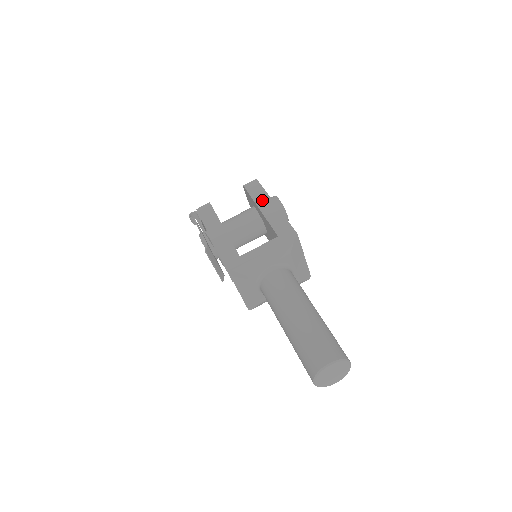
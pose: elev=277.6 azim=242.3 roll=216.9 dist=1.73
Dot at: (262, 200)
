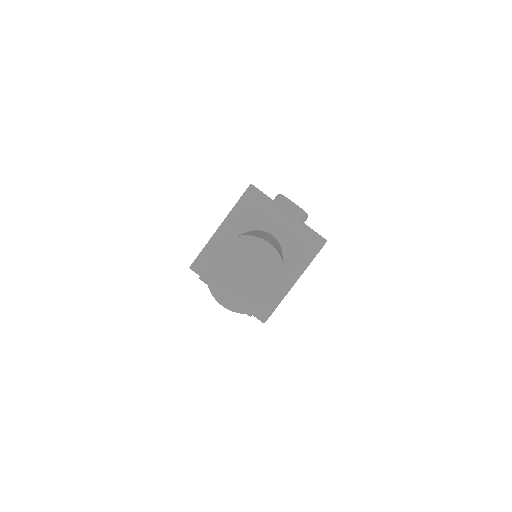
Dot at: occluded
